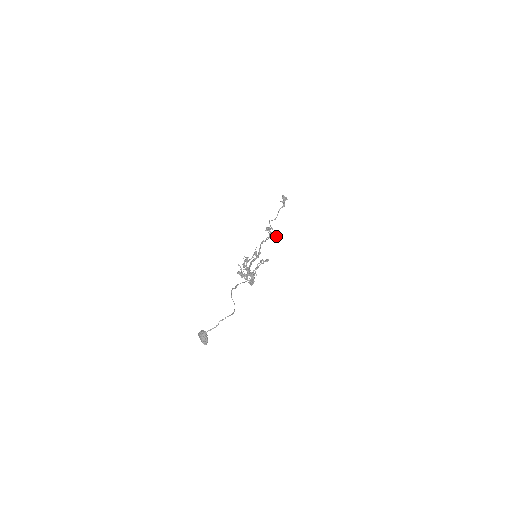
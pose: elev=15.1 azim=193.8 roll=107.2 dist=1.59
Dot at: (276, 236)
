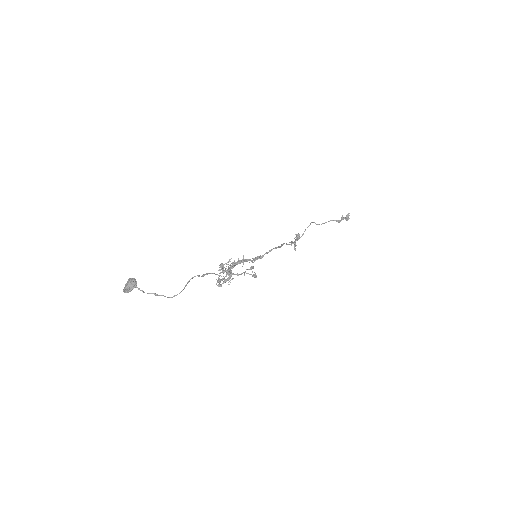
Dot at: (295, 249)
